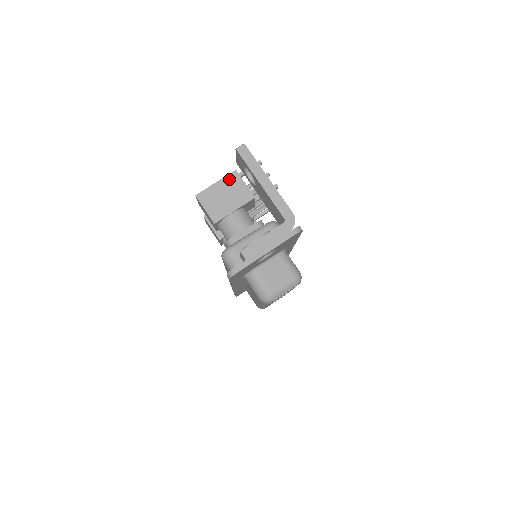
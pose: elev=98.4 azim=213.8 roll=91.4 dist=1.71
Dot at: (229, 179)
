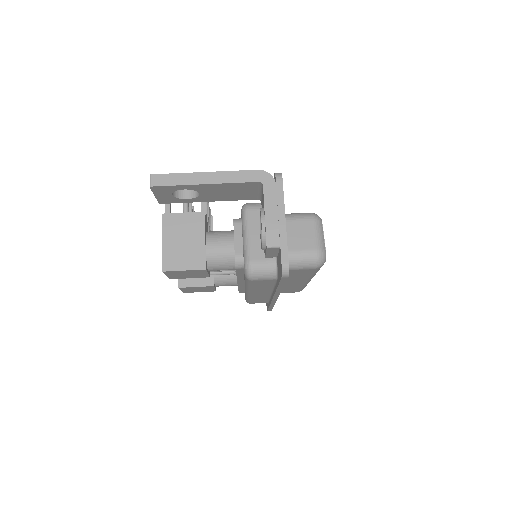
Dot at: (167, 226)
